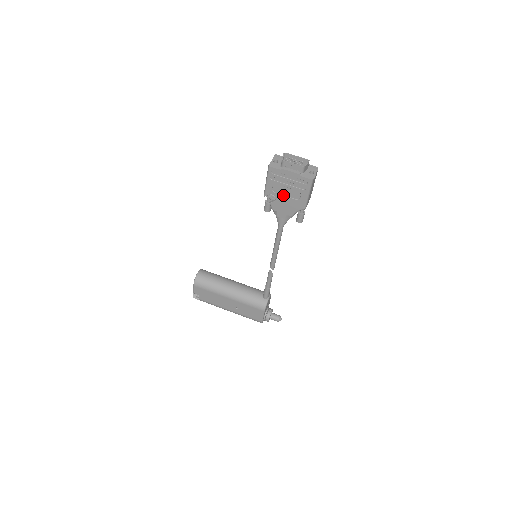
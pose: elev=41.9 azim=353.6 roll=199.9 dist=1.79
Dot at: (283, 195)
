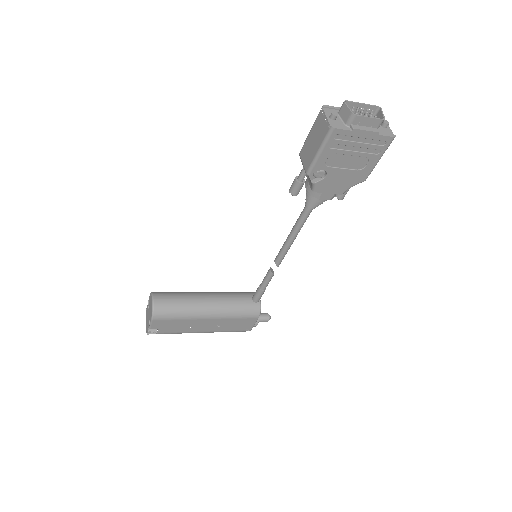
Dot at: (340, 168)
